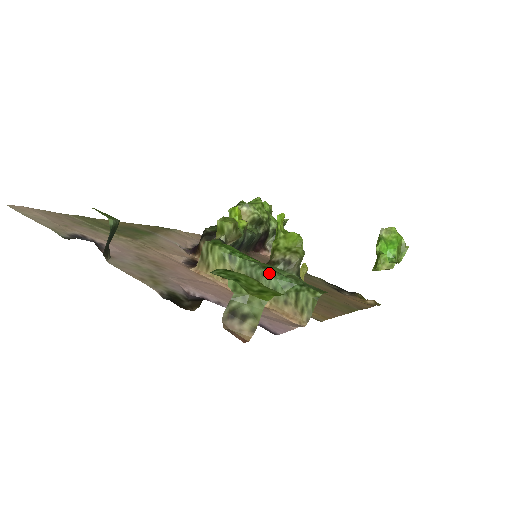
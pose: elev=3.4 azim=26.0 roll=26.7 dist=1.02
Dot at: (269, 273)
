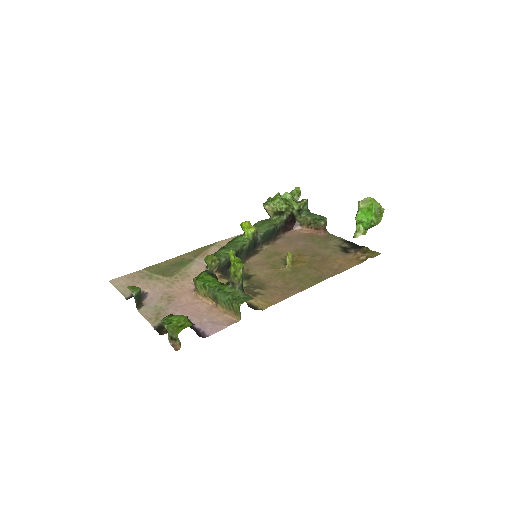
Dot at: (219, 294)
